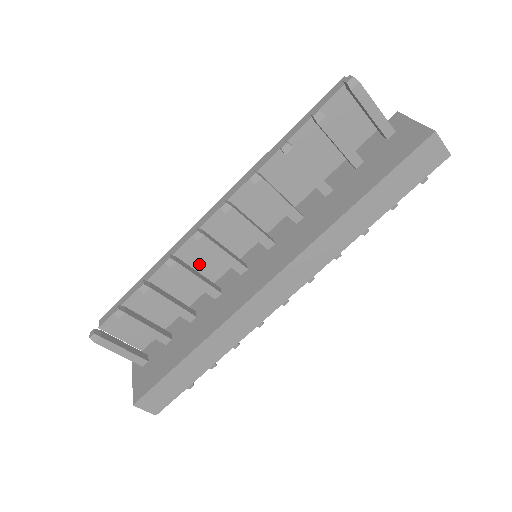
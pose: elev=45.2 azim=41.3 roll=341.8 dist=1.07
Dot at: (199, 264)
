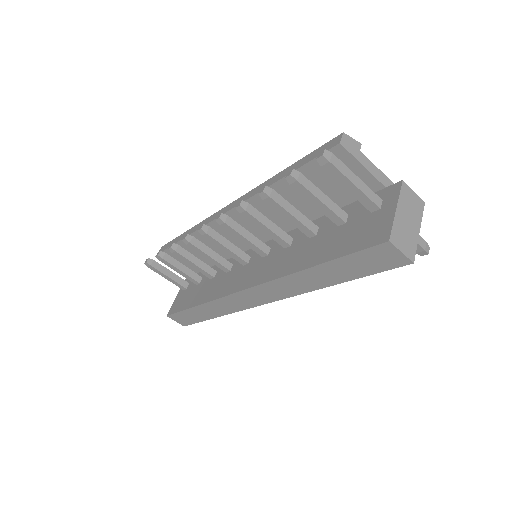
Dot at: occluded
